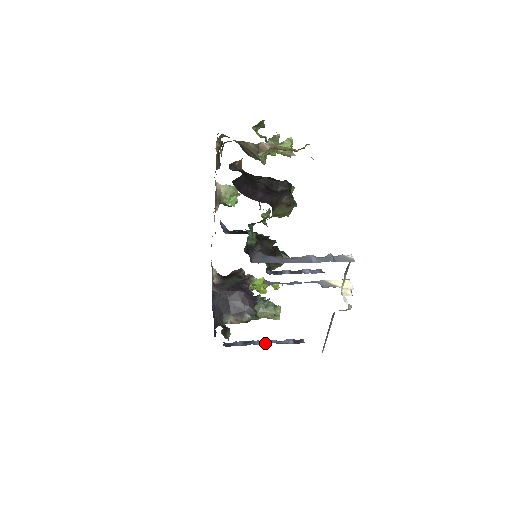
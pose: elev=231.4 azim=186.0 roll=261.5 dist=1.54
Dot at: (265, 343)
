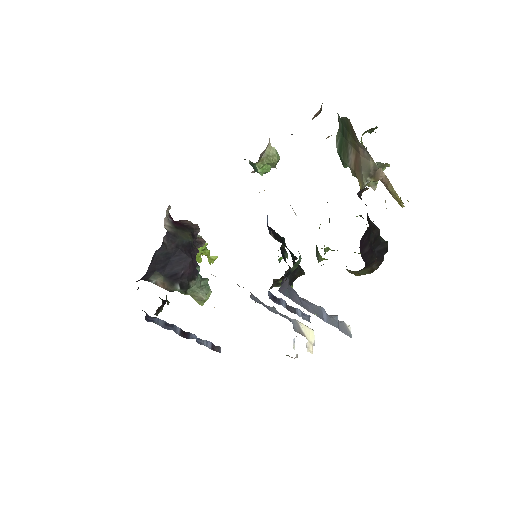
Dot at: (186, 335)
